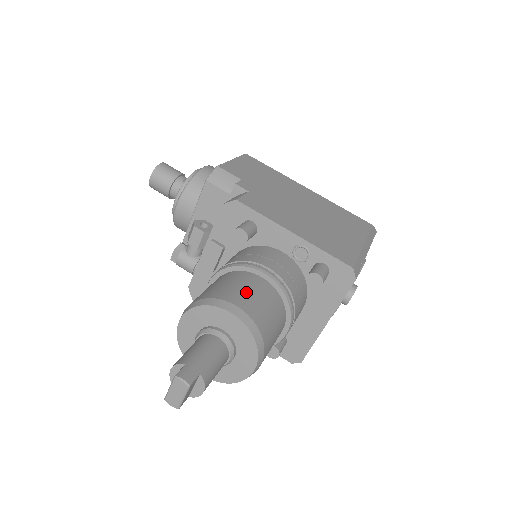
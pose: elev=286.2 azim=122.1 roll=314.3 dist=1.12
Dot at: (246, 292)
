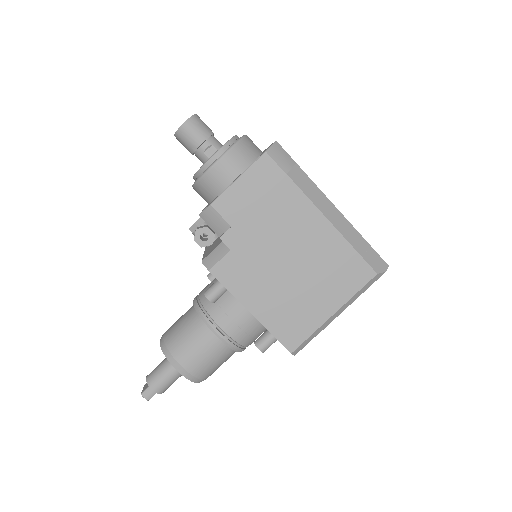
Dot at: (196, 353)
